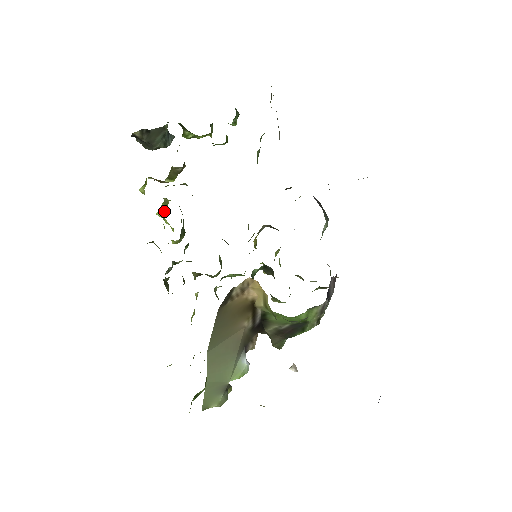
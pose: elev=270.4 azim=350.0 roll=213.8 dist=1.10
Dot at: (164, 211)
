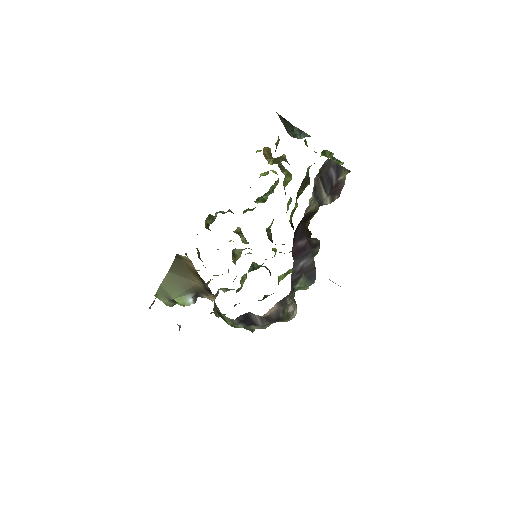
Dot at: occluded
